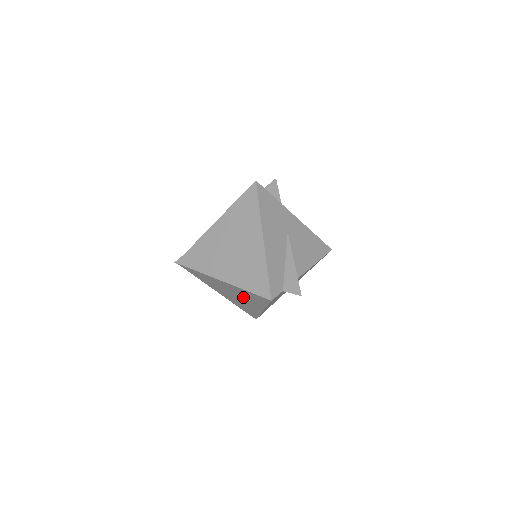
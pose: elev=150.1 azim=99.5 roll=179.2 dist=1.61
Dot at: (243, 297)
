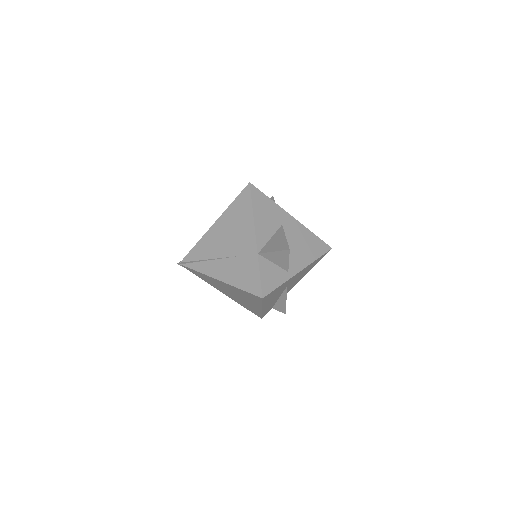
Dot at: occluded
